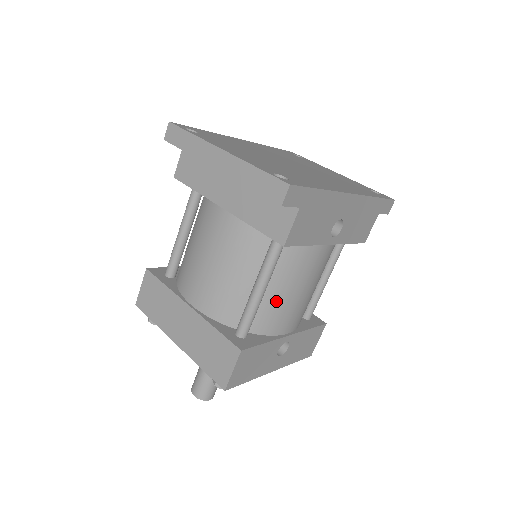
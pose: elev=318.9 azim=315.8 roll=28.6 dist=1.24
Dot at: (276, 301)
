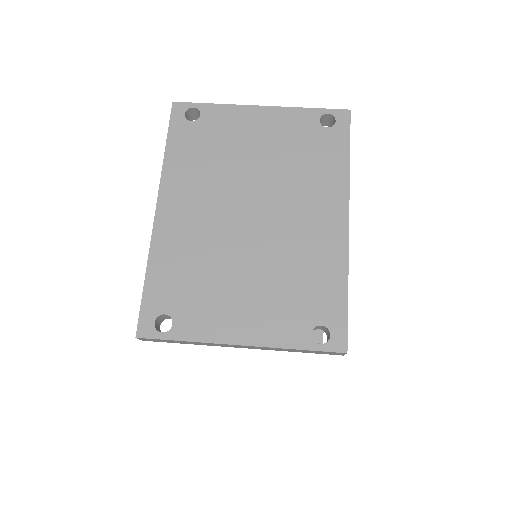
Dot at: occluded
